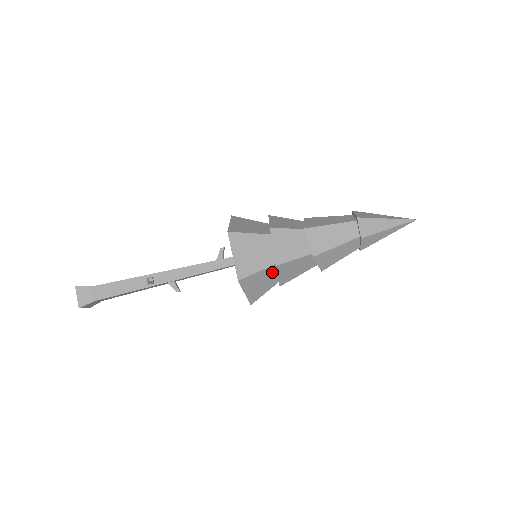
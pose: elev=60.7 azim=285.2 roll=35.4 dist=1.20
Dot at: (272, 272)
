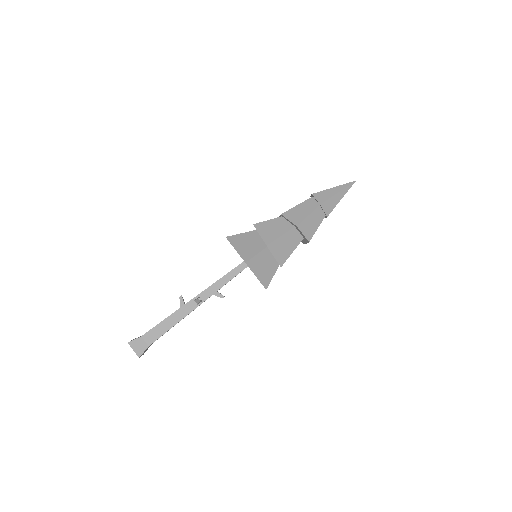
Dot at: (256, 237)
